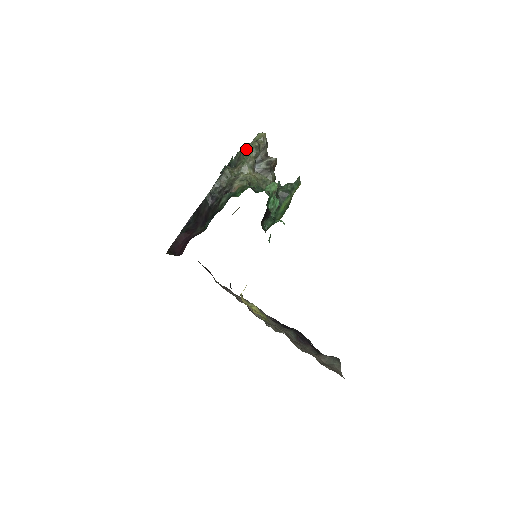
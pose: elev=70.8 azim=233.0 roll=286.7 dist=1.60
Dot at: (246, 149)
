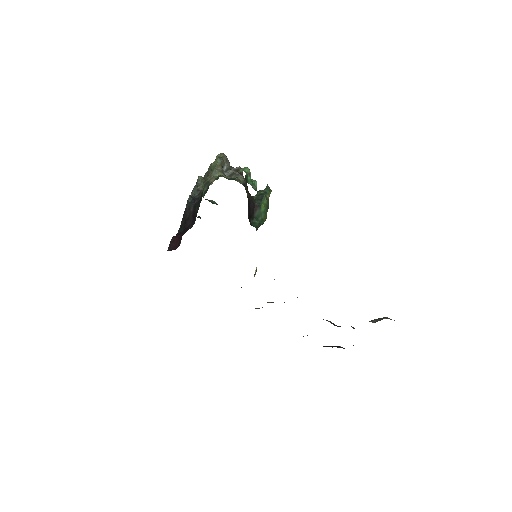
Dot at: (211, 163)
